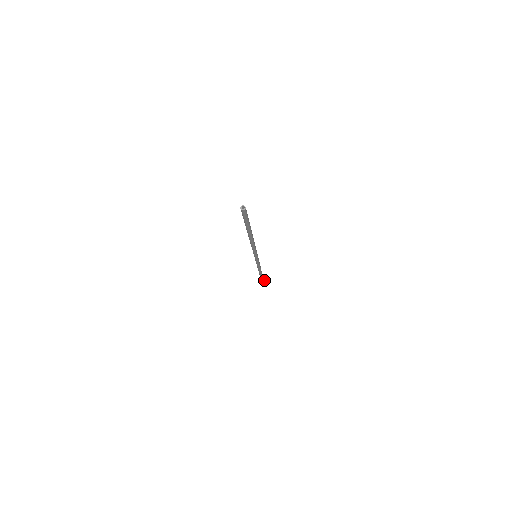
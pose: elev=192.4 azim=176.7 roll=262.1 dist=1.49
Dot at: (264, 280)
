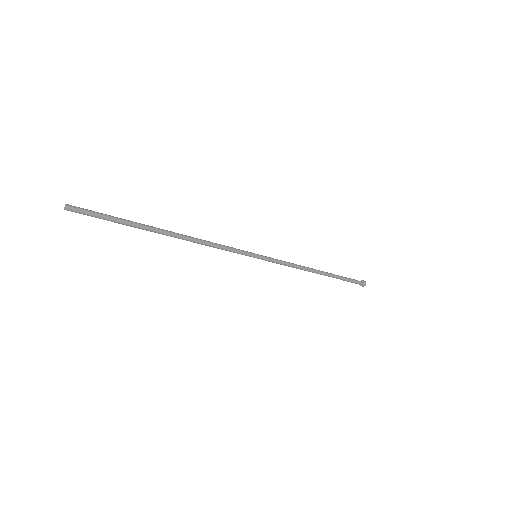
Dot at: (364, 282)
